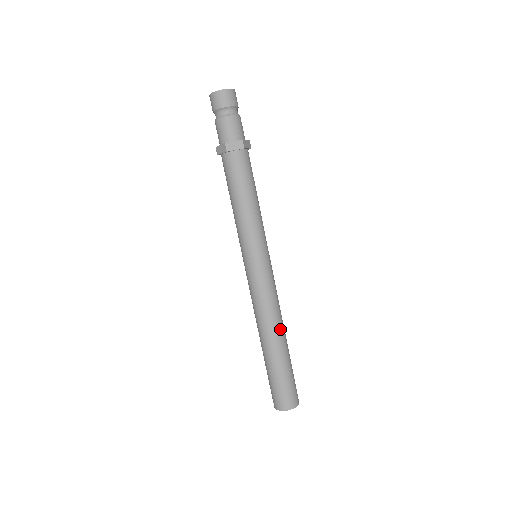
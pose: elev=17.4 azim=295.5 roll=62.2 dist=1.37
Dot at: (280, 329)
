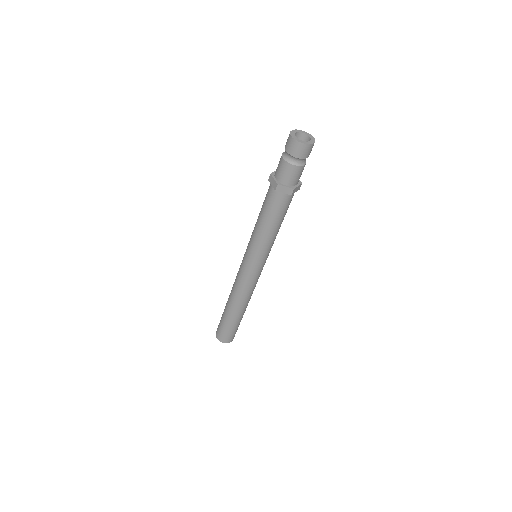
Dot at: occluded
